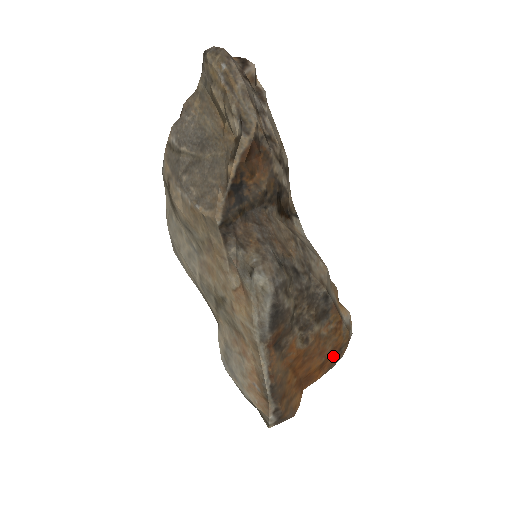
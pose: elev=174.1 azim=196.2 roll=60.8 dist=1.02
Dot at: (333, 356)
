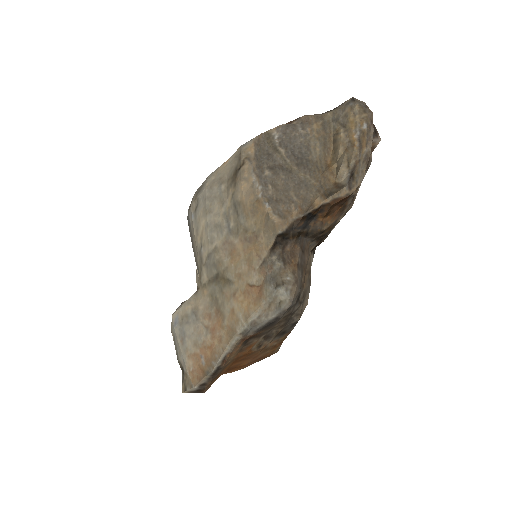
Dot at: (254, 362)
